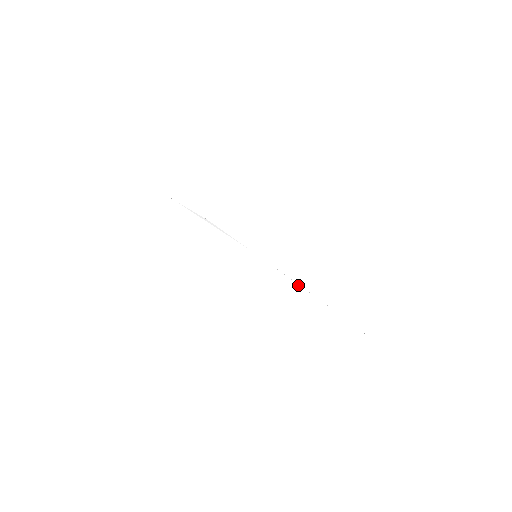
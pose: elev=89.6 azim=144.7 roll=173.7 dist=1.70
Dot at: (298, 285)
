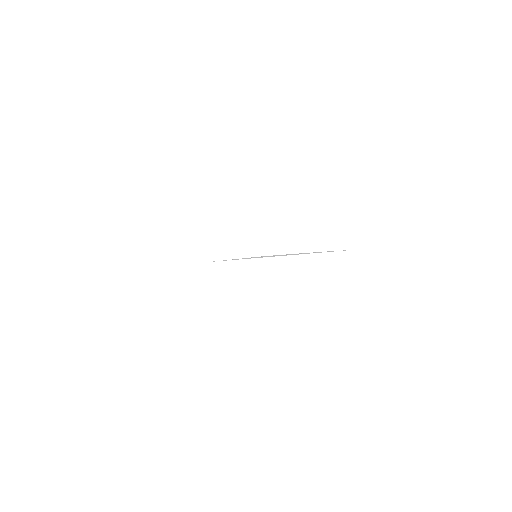
Dot at: (288, 254)
